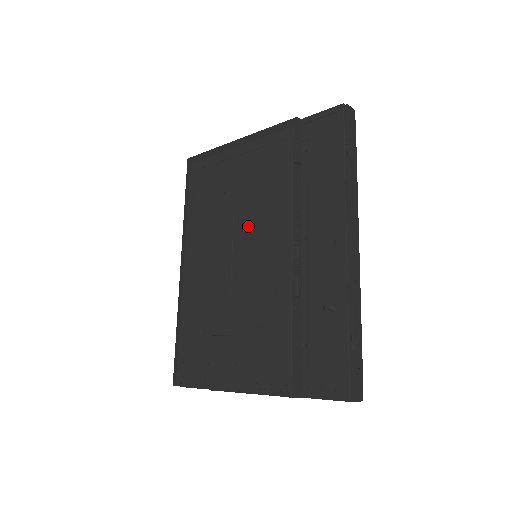
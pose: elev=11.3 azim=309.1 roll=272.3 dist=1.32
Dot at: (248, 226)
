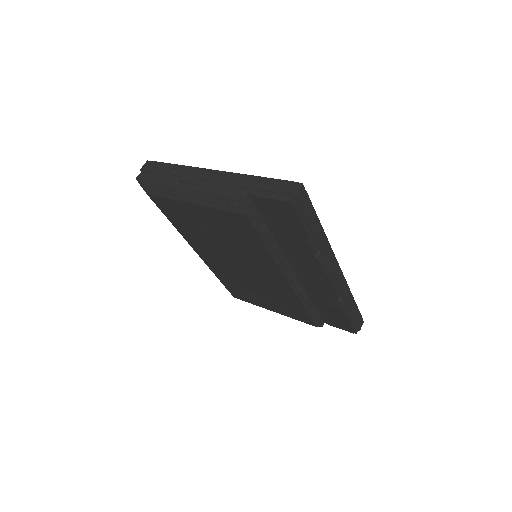
Dot at: (243, 258)
